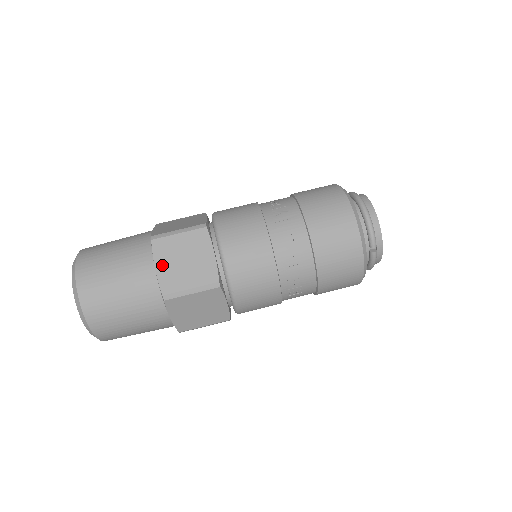
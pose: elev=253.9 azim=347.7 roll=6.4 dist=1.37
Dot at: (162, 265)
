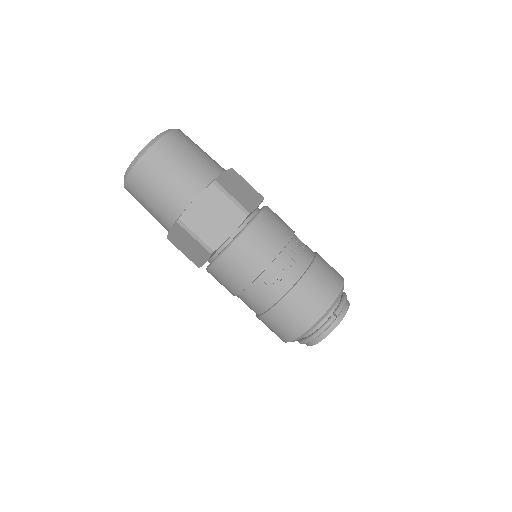
Dot at: (228, 176)
